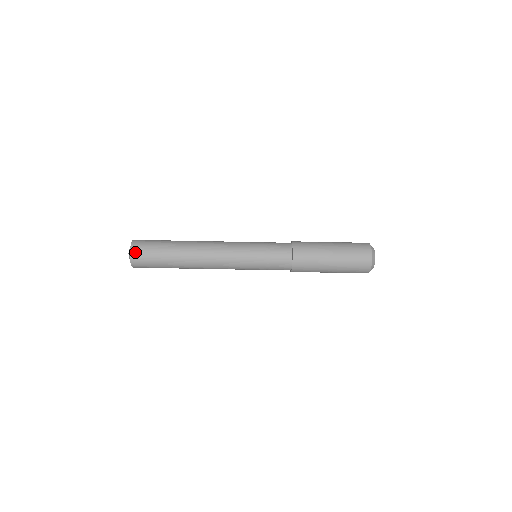
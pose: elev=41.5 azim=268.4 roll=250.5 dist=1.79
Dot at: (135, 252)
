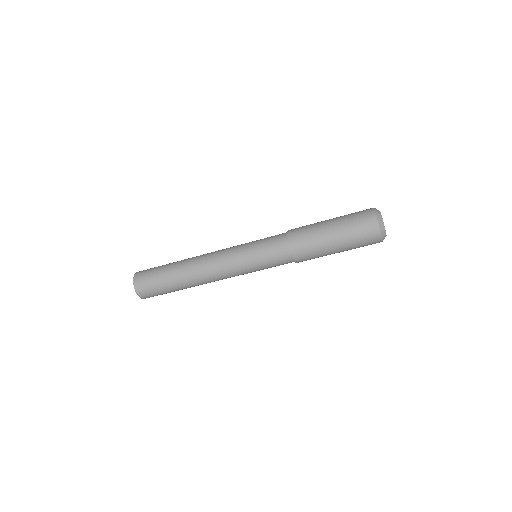
Dot at: (138, 279)
